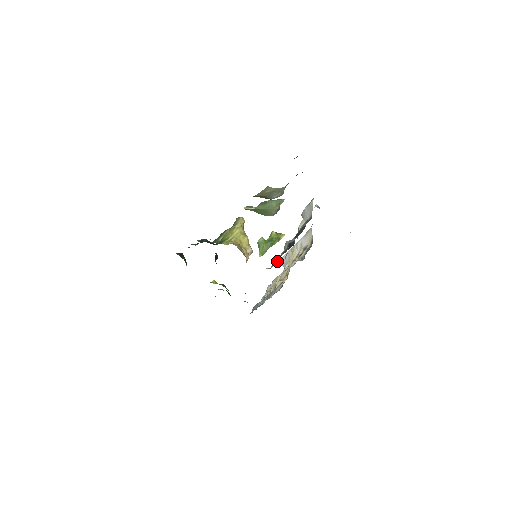
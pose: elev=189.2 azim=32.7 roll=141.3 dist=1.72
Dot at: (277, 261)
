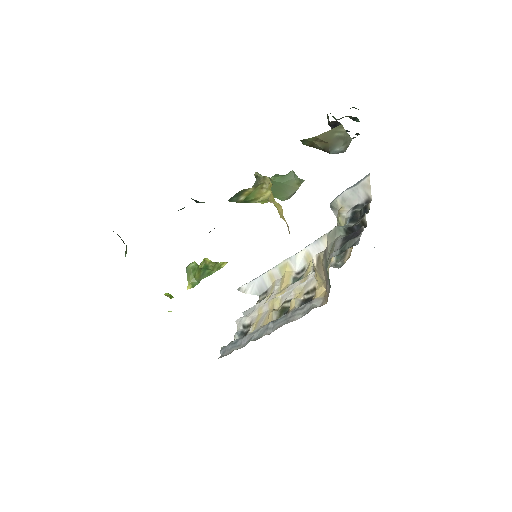
Dot at: (351, 244)
